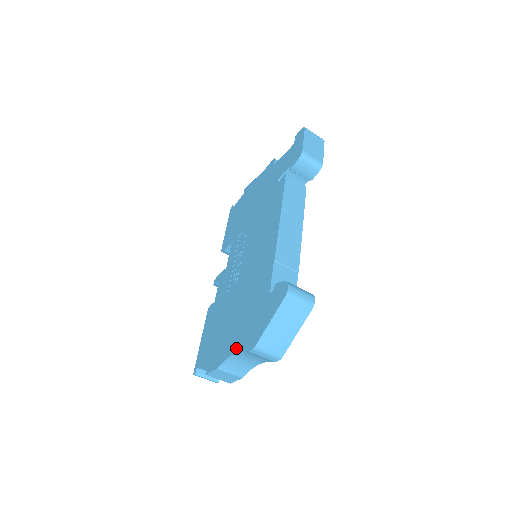
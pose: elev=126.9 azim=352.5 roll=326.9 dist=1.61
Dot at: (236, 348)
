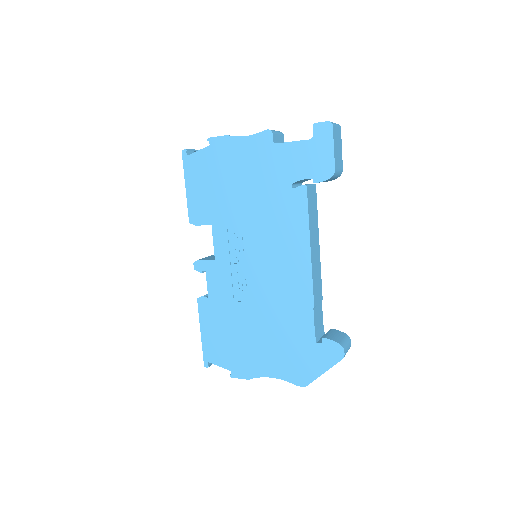
Dot at: (276, 374)
